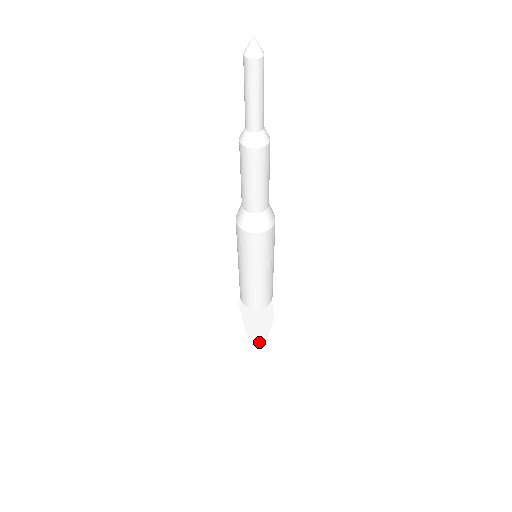
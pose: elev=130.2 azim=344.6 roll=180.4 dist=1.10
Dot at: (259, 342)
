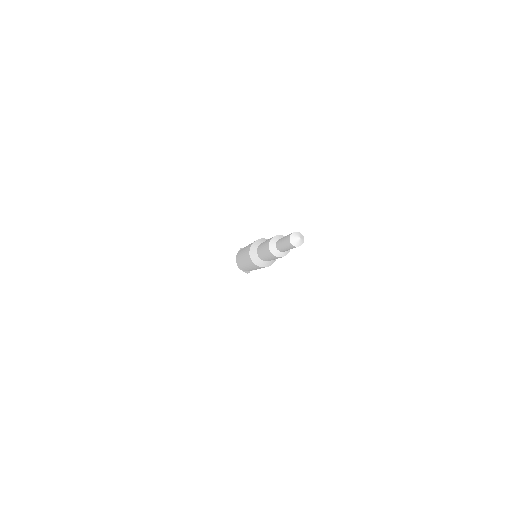
Dot at: occluded
